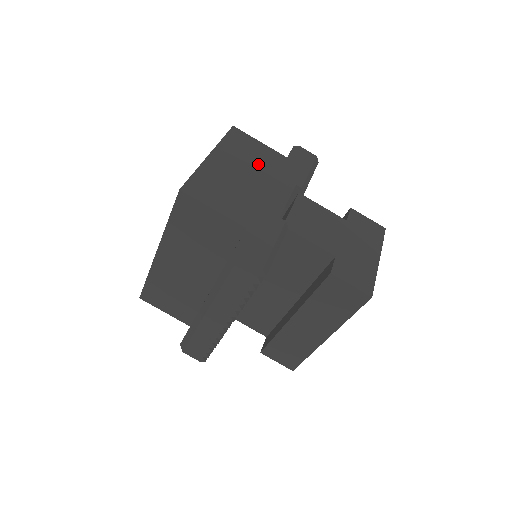
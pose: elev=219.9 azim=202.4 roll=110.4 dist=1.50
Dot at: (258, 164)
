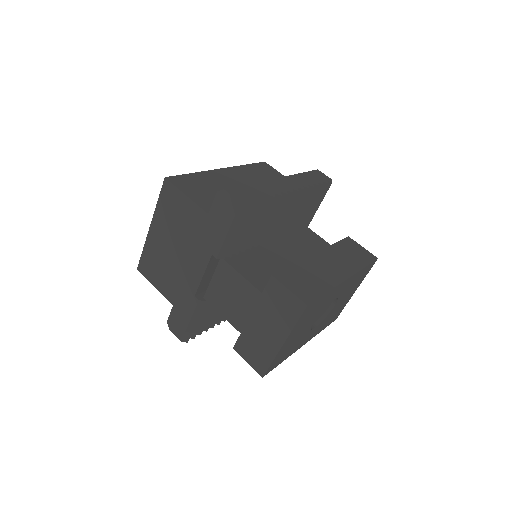
Dot at: (183, 231)
